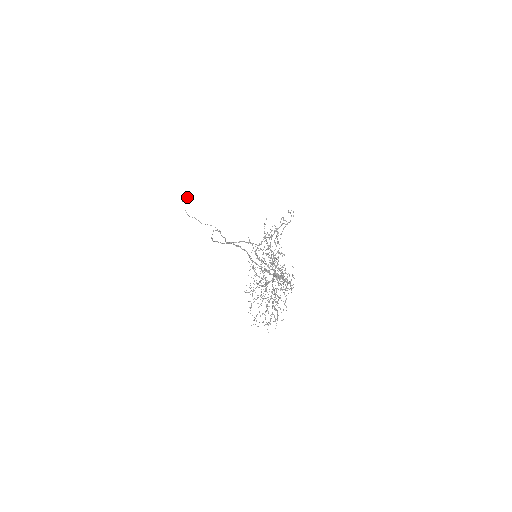
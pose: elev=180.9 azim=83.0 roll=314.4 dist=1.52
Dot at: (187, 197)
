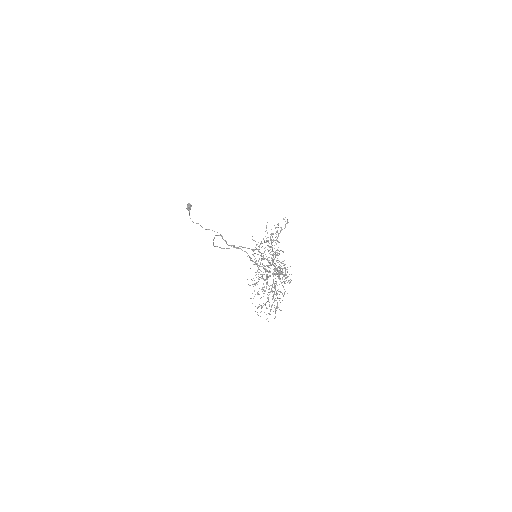
Dot at: (191, 205)
